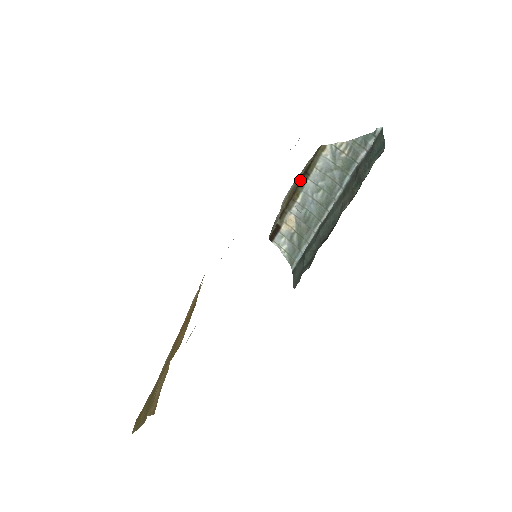
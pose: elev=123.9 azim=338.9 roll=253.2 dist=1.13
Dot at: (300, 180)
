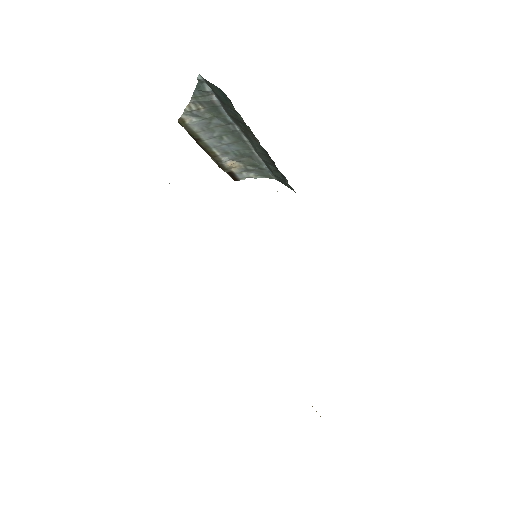
Dot at: (199, 145)
